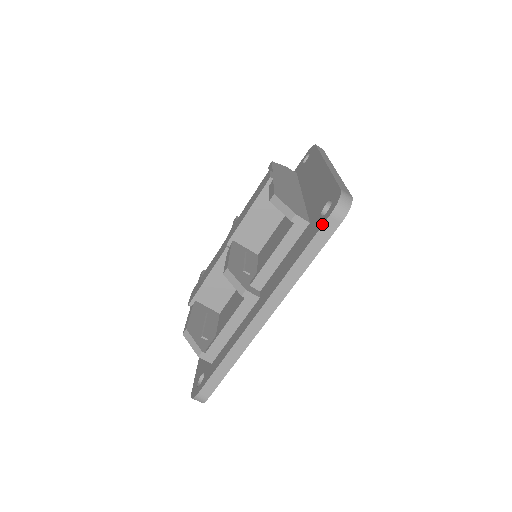
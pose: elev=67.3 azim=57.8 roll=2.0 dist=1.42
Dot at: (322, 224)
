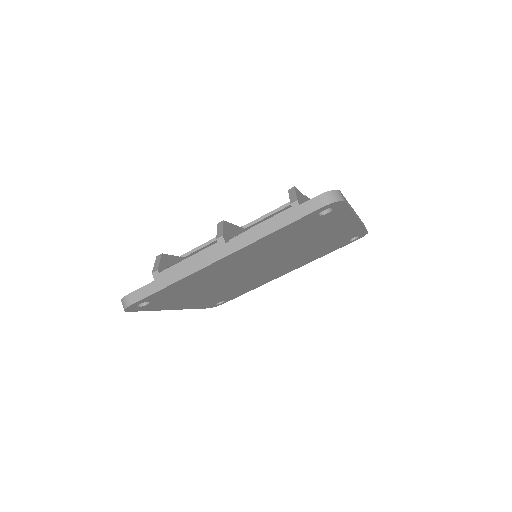
Dot at: (307, 201)
